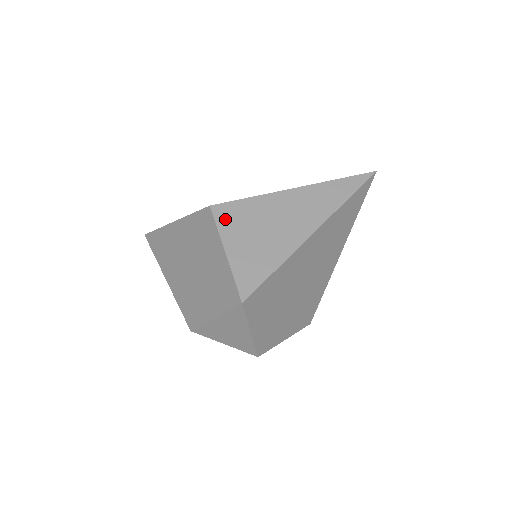
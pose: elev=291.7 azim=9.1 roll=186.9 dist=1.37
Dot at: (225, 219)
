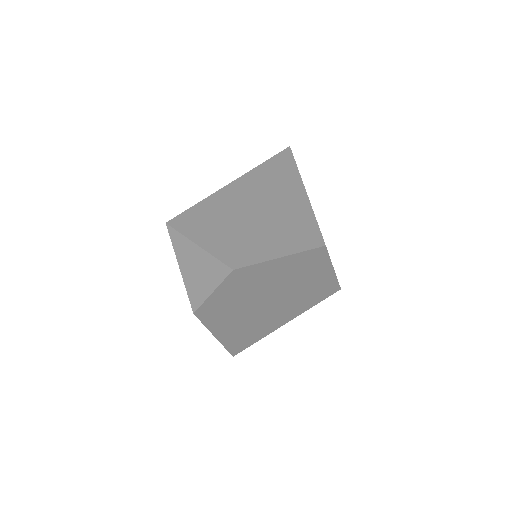
Dot at: occluded
